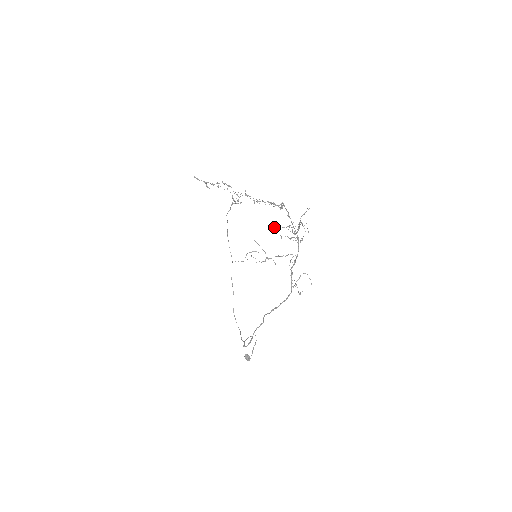
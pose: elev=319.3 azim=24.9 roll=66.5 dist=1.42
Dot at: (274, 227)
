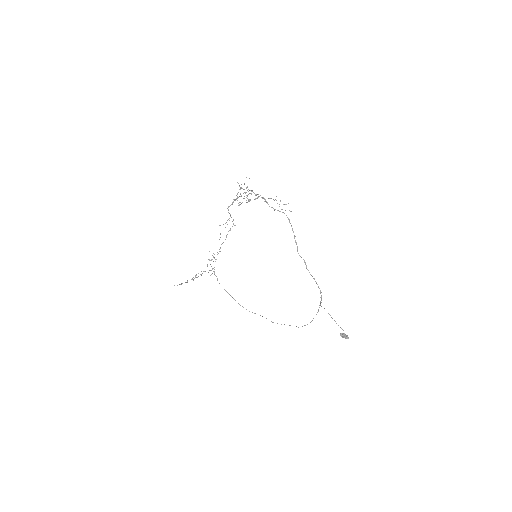
Dot at: occluded
